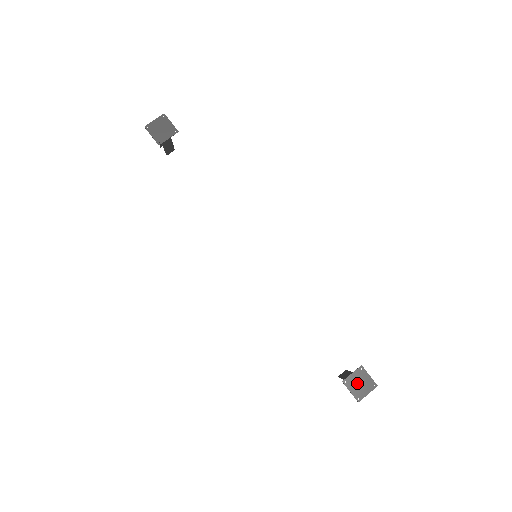
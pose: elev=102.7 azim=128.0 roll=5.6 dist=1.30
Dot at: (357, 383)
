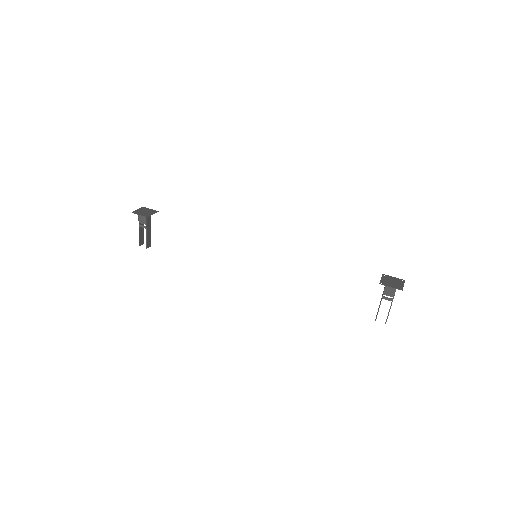
Dot at: (390, 282)
